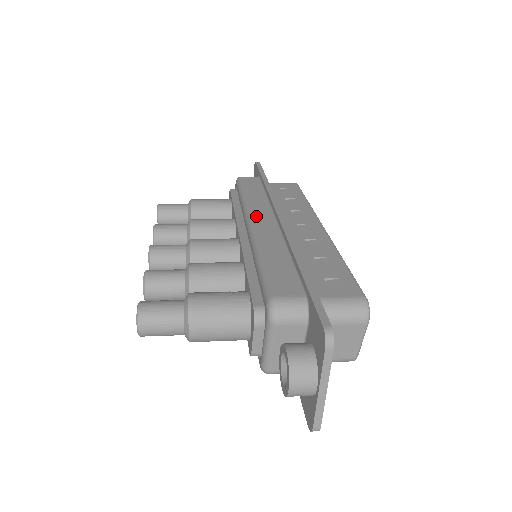
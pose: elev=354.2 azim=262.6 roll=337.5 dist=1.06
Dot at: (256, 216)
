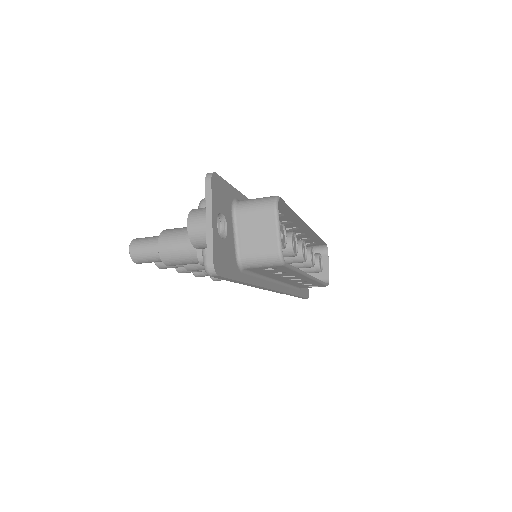
Dot at: occluded
